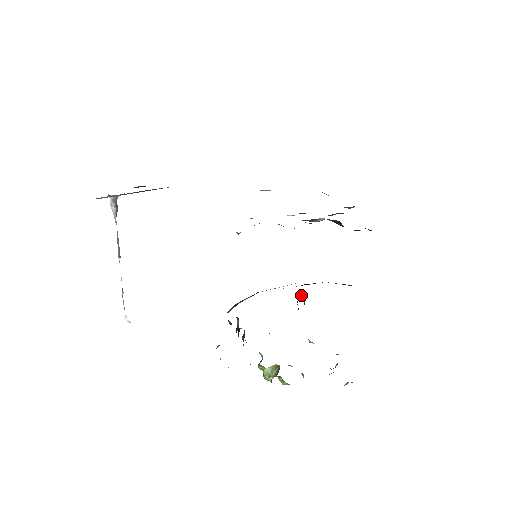
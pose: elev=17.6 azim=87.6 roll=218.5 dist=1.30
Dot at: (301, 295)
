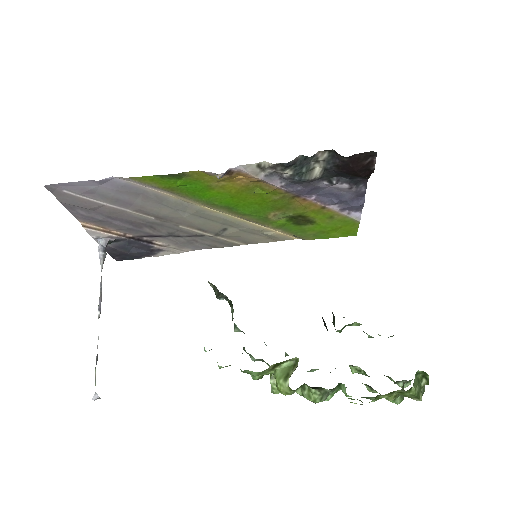
Dot at: occluded
